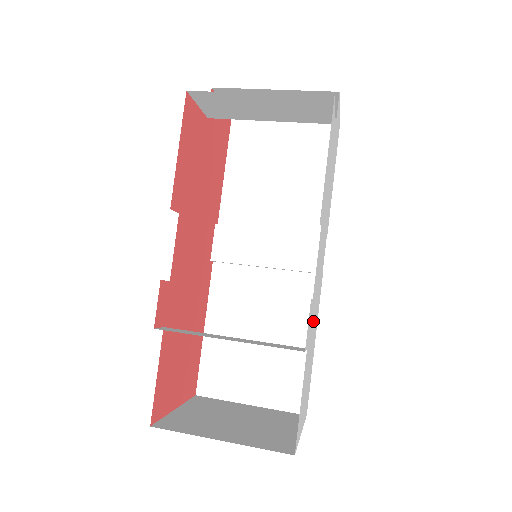
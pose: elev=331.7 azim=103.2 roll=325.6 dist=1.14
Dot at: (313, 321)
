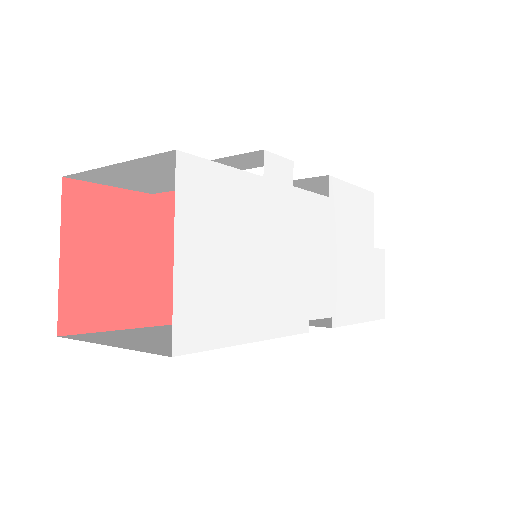
Dot at: (278, 241)
